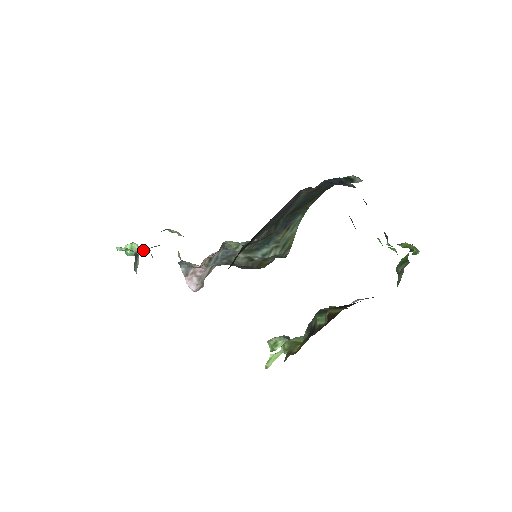
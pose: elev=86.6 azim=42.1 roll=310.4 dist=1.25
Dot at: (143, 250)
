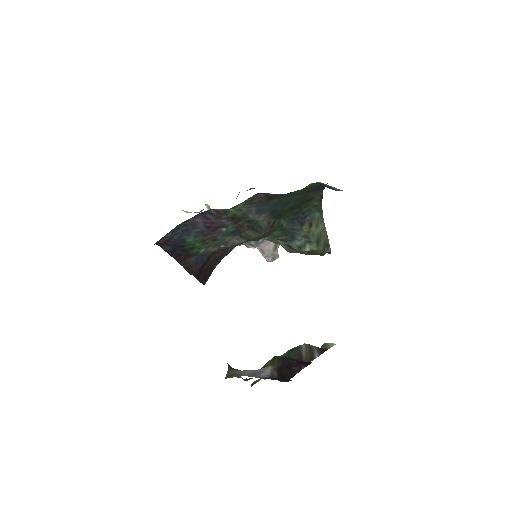
Dot at: occluded
